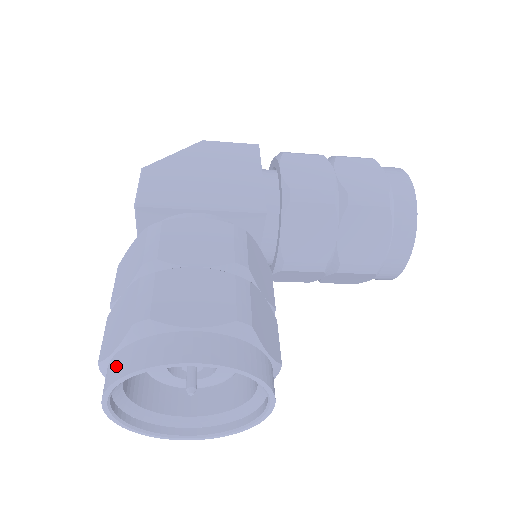
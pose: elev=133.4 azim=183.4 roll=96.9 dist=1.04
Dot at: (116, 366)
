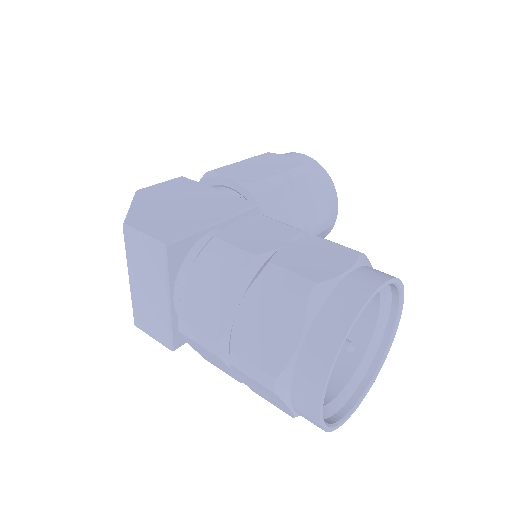
Dot at: (321, 344)
